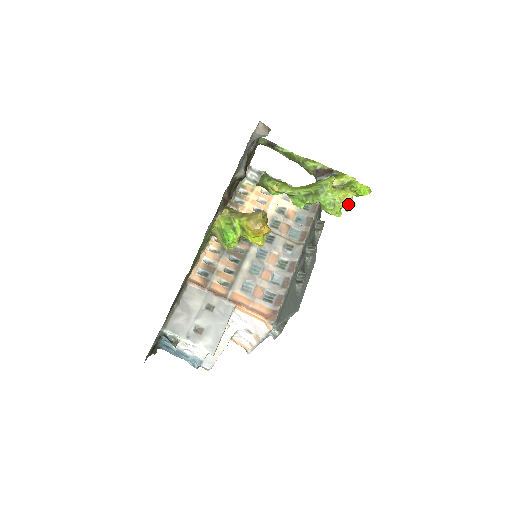
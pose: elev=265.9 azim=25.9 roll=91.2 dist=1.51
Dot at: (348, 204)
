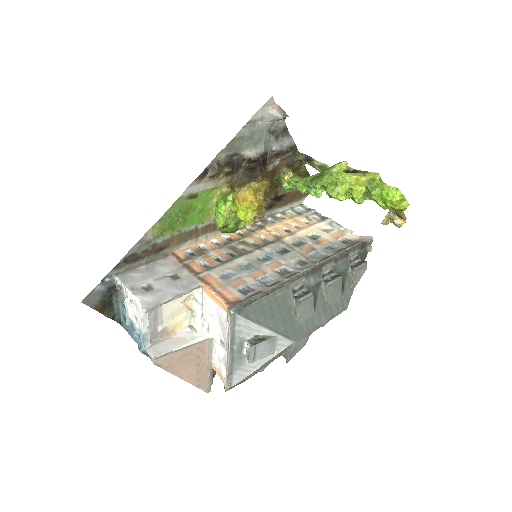
Dot at: (354, 186)
